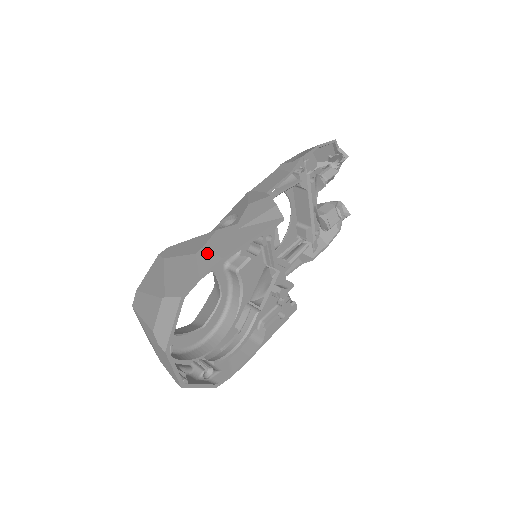
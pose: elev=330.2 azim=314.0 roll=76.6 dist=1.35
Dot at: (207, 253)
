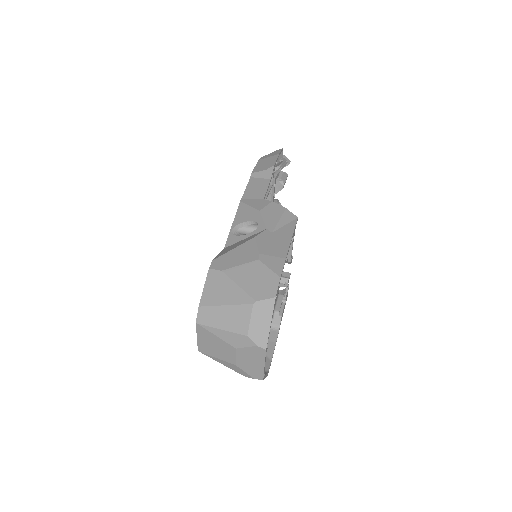
Dot at: (268, 257)
